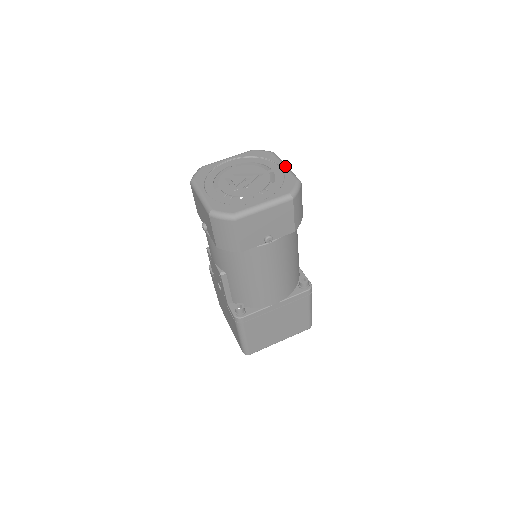
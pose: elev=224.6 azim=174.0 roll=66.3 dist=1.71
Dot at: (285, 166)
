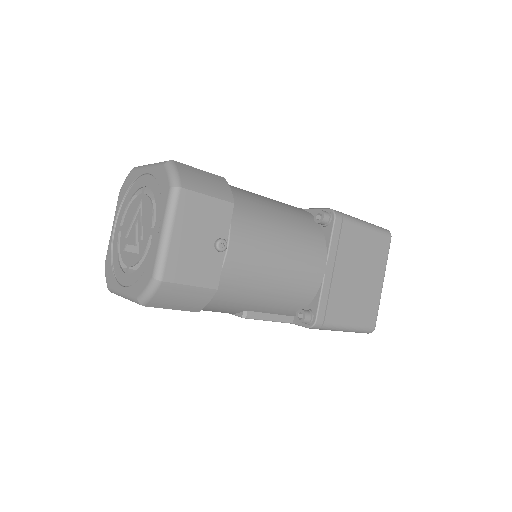
Dot at: (147, 167)
